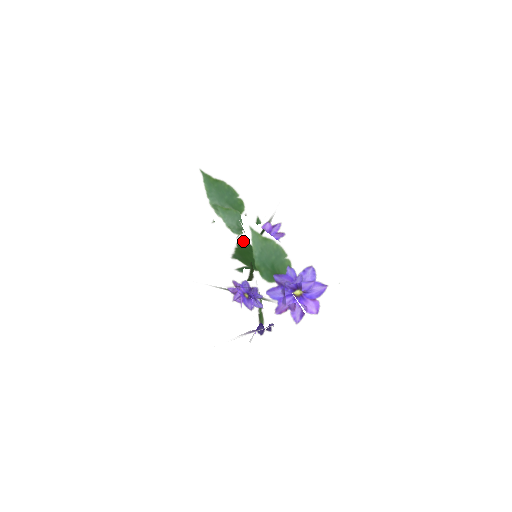
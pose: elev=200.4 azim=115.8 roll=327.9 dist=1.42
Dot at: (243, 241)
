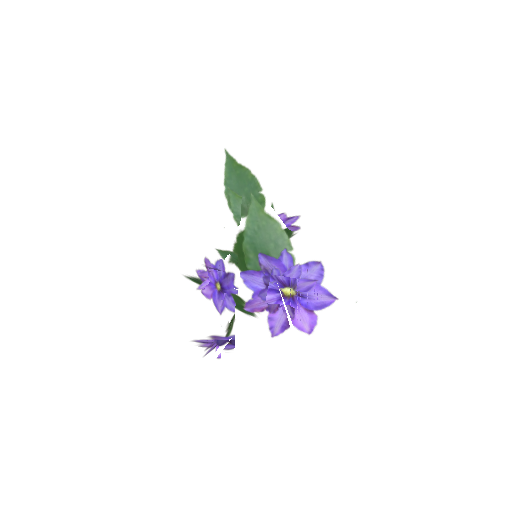
Dot at: occluded
